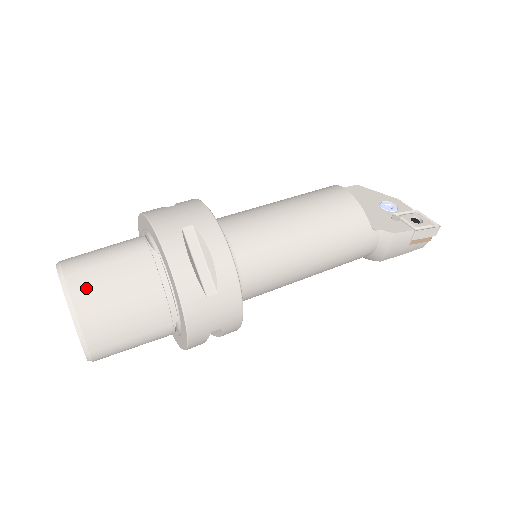
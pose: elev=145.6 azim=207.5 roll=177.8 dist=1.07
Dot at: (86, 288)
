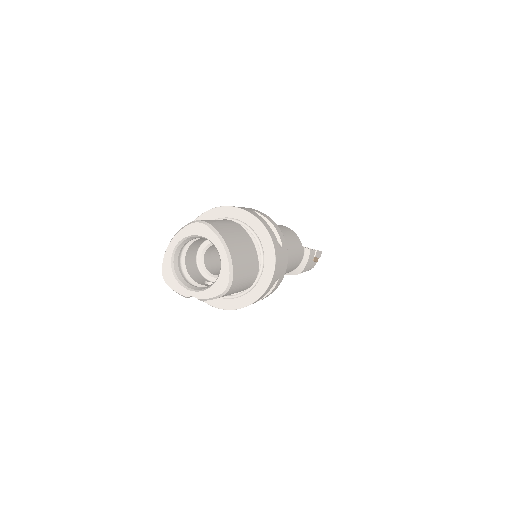
Dot at: (225, 233)
